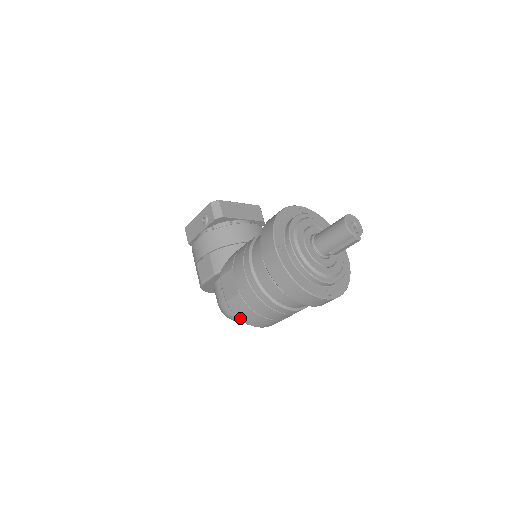
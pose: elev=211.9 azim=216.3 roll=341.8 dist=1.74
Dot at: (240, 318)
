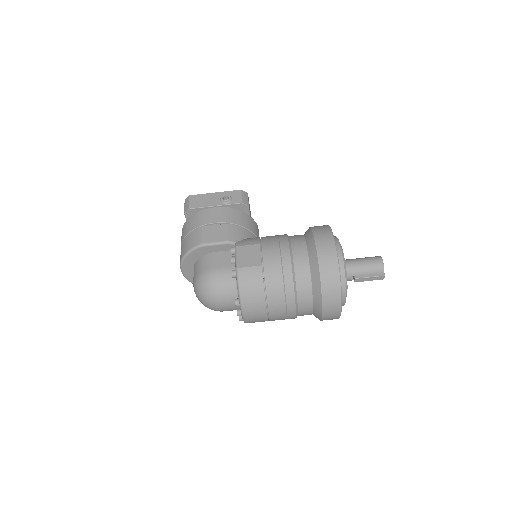
Dot at: (241, 291)
